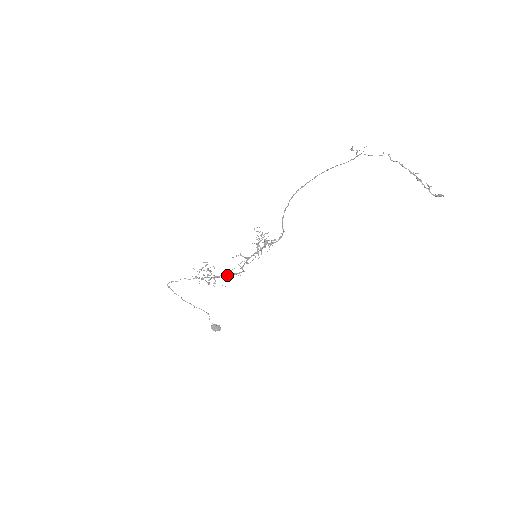
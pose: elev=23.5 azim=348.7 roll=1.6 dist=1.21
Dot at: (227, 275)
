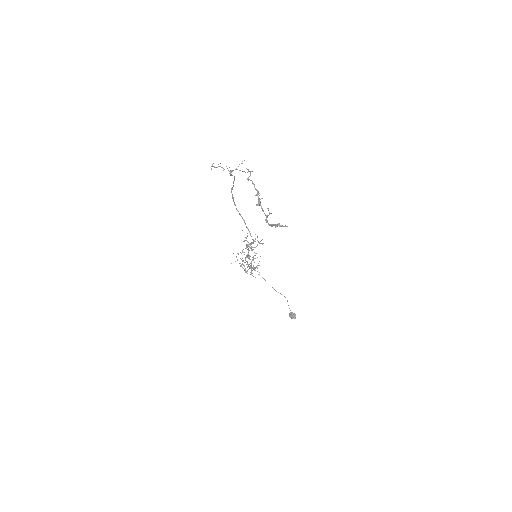
Dot at: occluded
